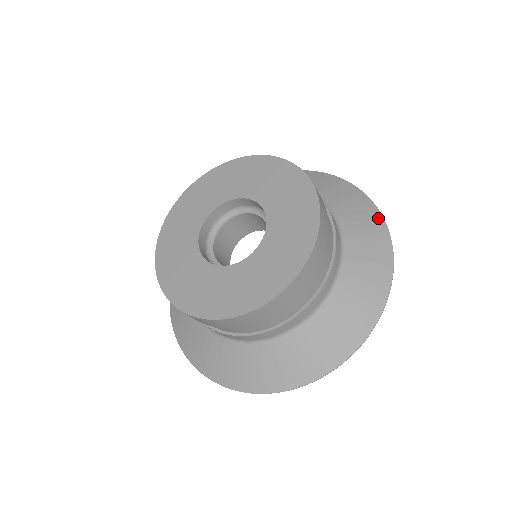
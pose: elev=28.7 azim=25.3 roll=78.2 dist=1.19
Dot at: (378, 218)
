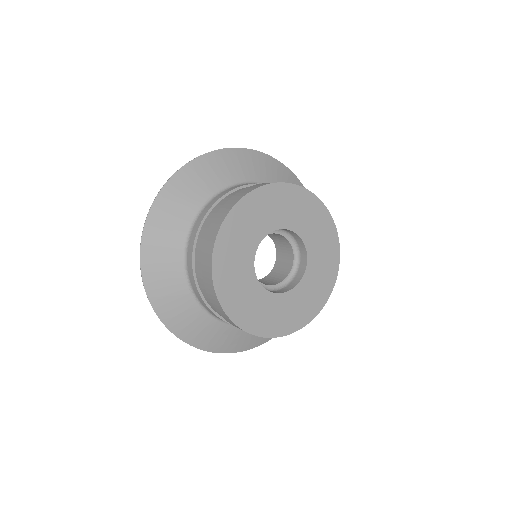
Dot at: occluded
